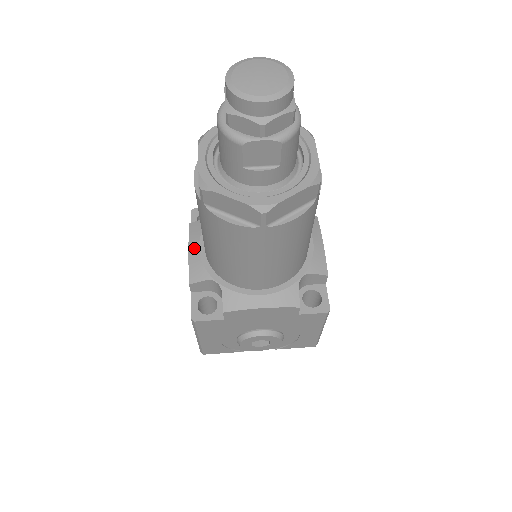
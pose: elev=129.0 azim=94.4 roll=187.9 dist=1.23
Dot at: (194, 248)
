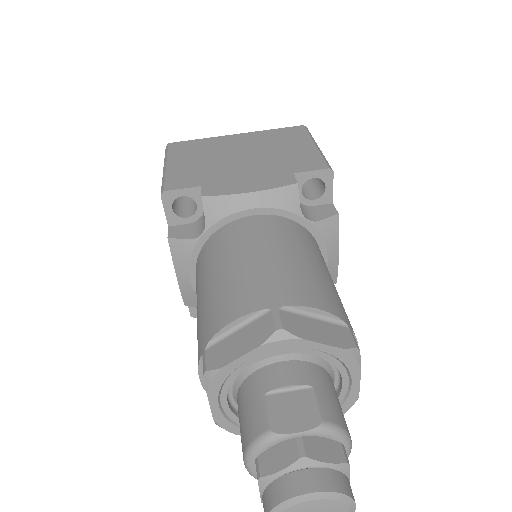
Dot at: (183, 278)
